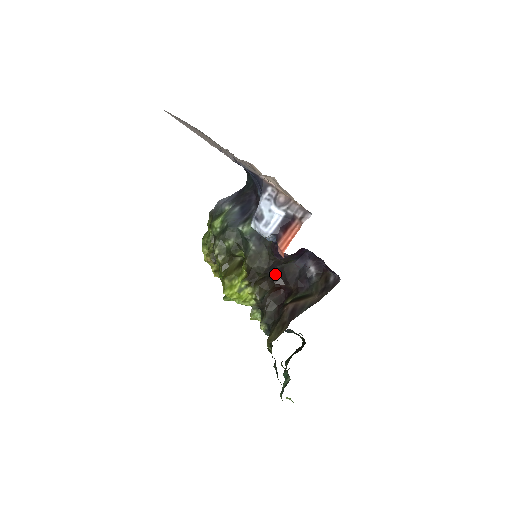
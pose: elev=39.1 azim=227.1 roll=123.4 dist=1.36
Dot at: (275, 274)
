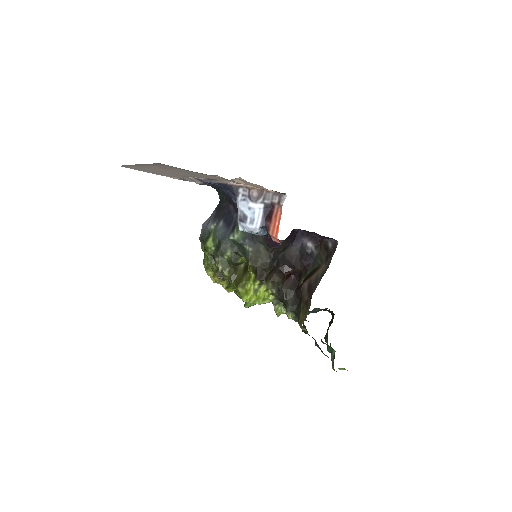
Dot at: (280, 264)
